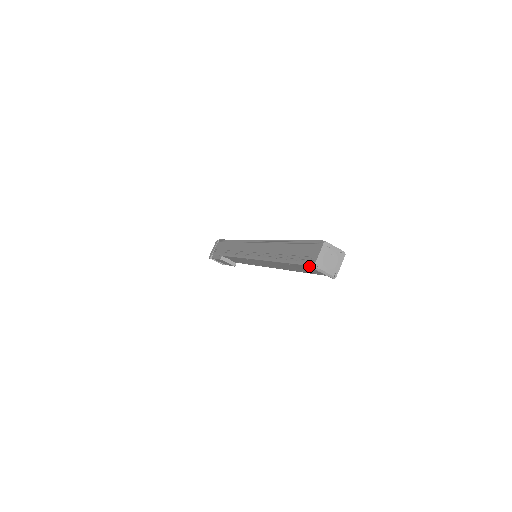
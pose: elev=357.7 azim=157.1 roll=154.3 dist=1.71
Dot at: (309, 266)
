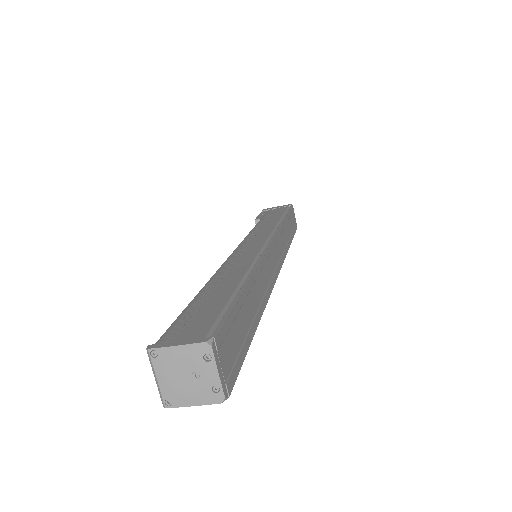
Dot at: (163, 339)
